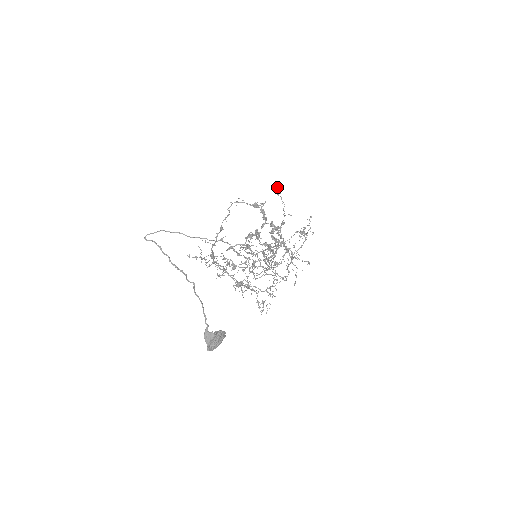
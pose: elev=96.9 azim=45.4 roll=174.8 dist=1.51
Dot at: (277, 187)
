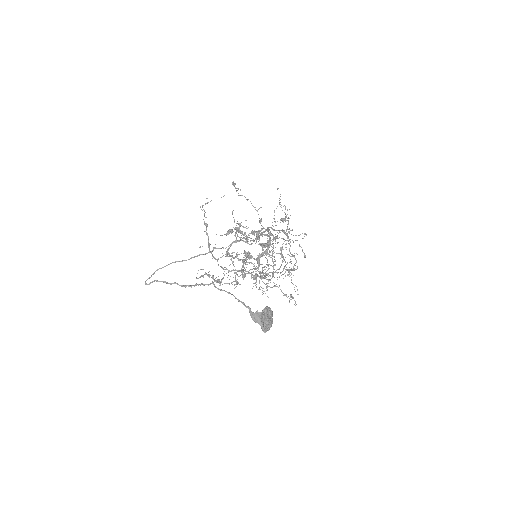
Dot at: (233, 184)
